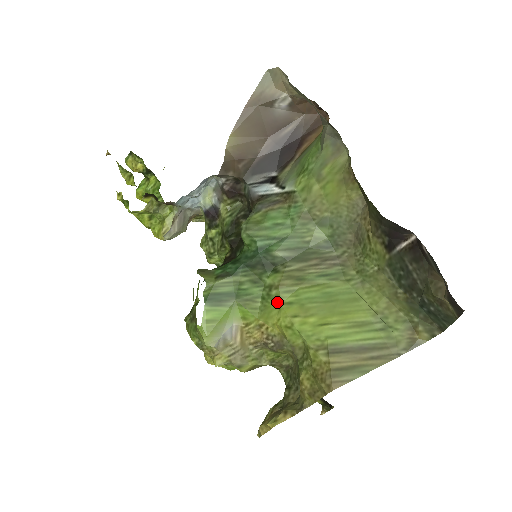
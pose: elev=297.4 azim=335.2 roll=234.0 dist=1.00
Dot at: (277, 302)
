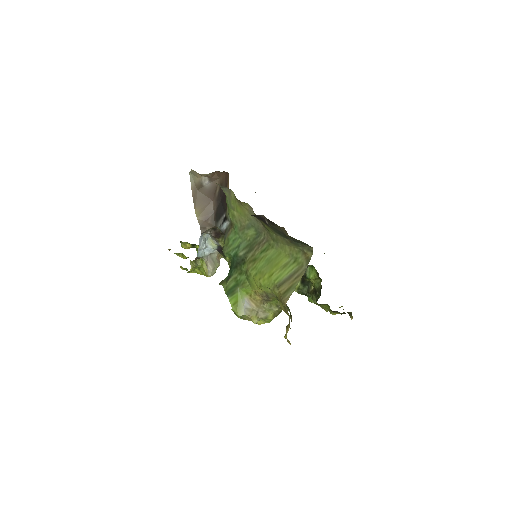
Dot at: (251, 277)
